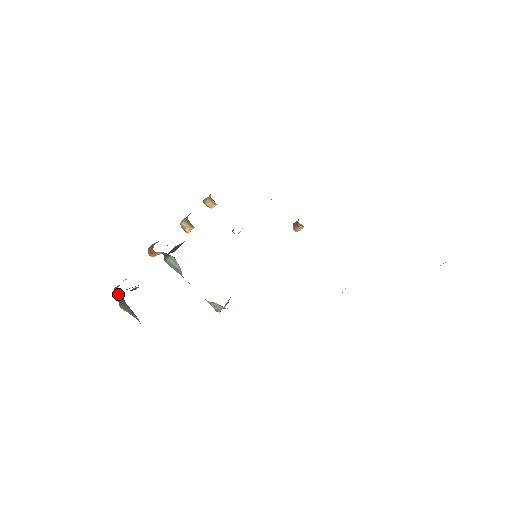
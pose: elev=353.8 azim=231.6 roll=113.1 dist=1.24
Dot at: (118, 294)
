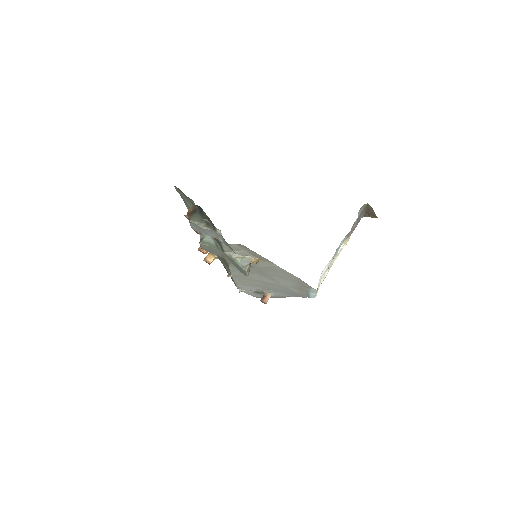
Dot at: (190, 211)
